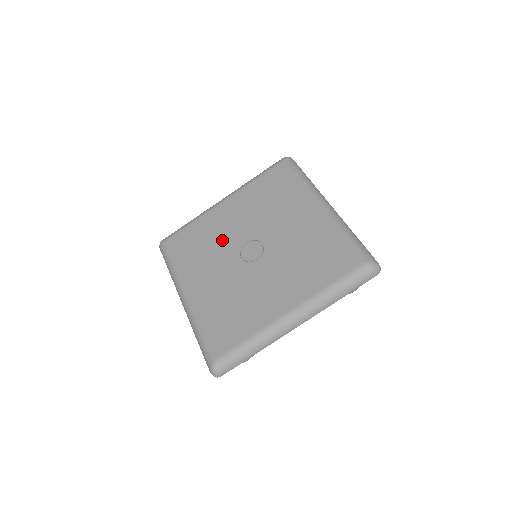
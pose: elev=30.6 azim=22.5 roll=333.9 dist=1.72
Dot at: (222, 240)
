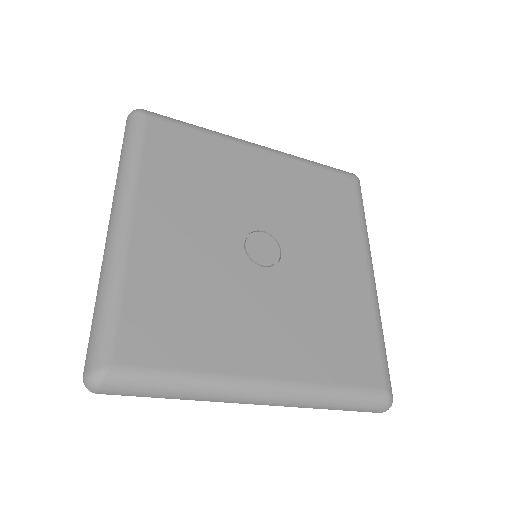
Dot at: (232, 195)
